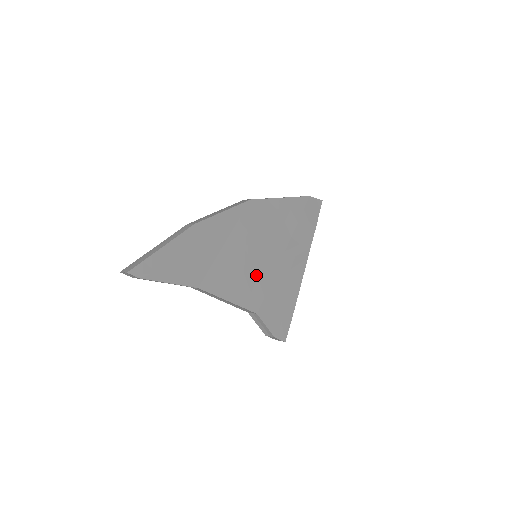
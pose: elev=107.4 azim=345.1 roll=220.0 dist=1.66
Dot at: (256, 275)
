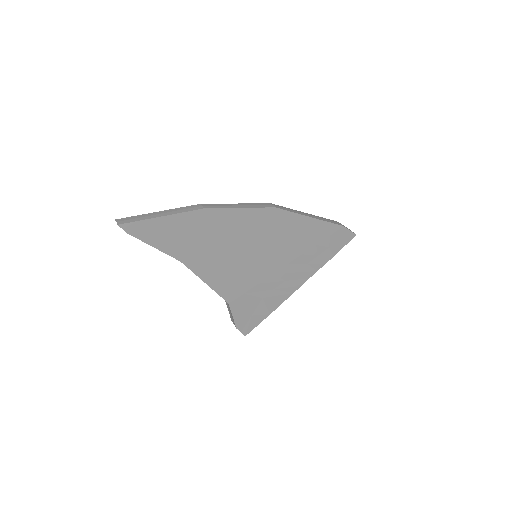
Dot at: (245, 272)
